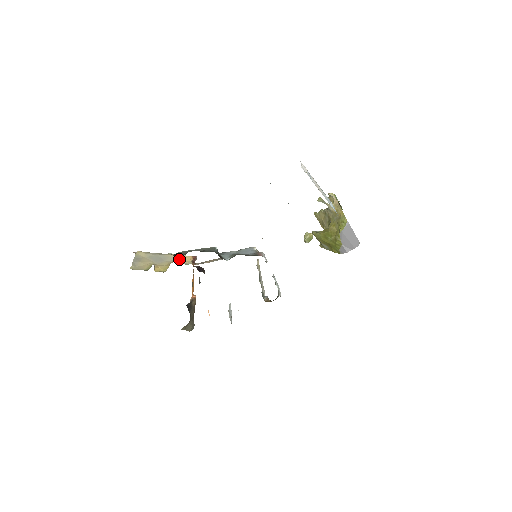
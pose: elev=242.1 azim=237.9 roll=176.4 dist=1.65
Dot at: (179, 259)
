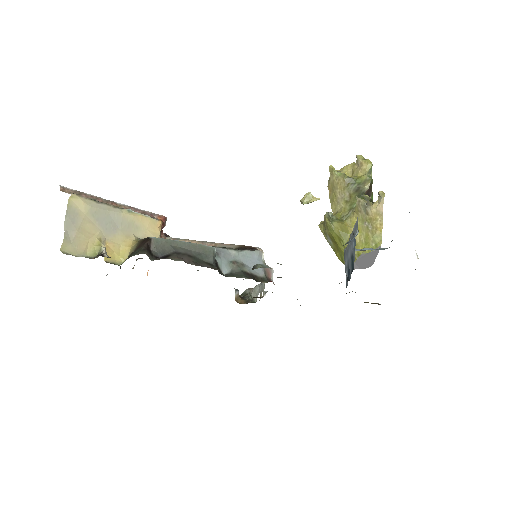
Dot at: (143, 228)
